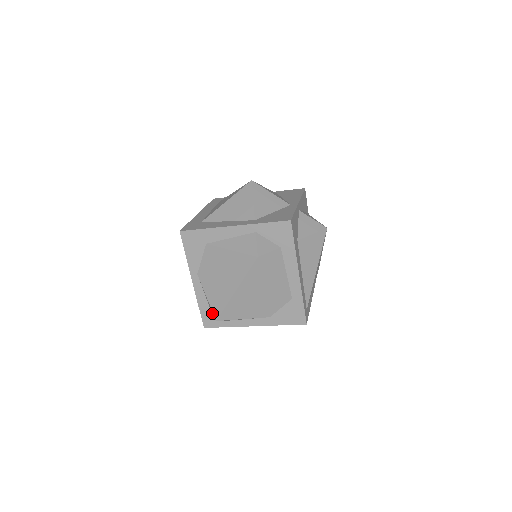
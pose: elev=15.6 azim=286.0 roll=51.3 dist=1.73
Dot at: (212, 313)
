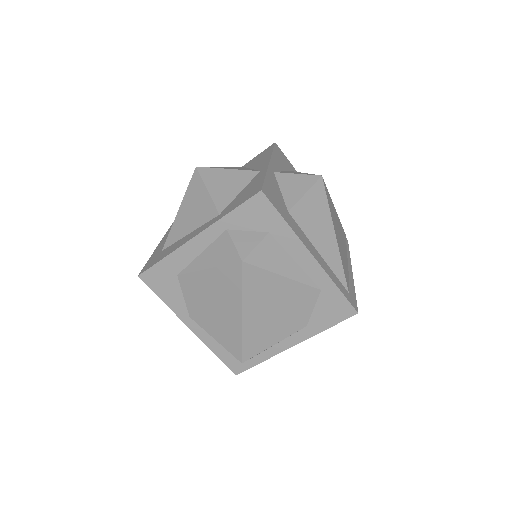
Dot at: occluded
